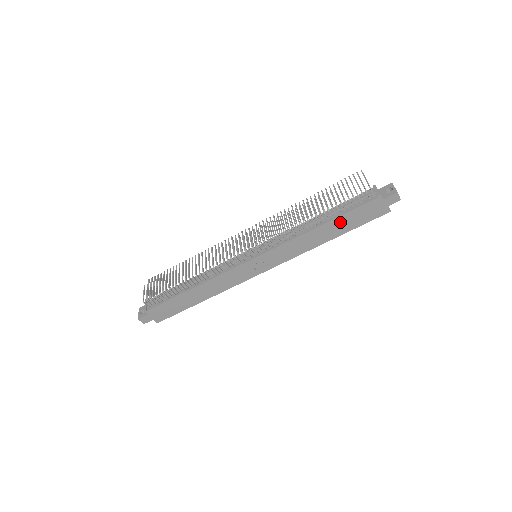
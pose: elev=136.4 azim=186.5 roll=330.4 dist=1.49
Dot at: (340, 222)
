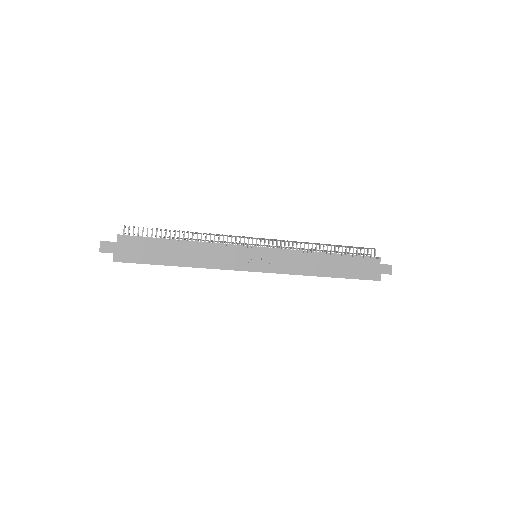
Dot at: (343, 263)
